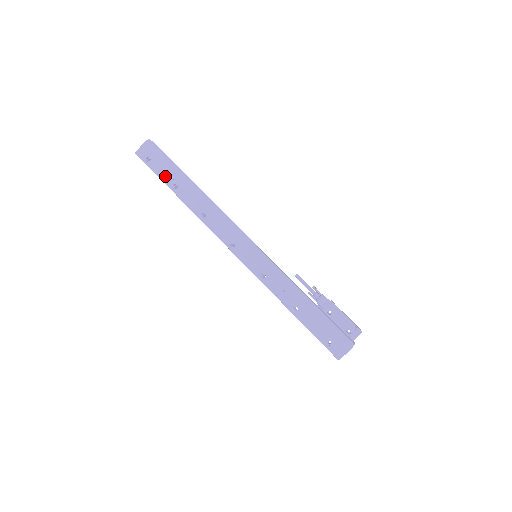
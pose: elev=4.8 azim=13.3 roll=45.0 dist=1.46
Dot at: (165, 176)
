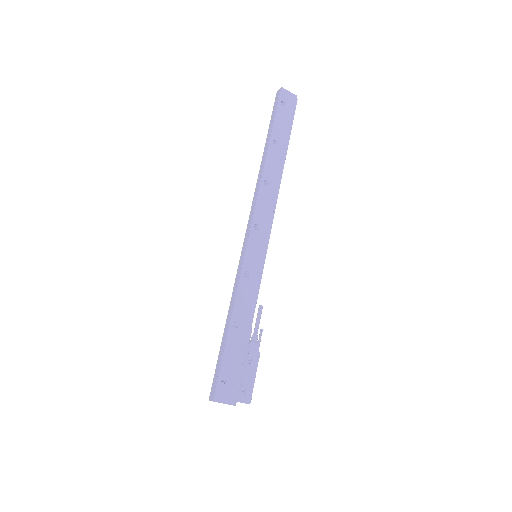
Dot at: (278, 127)
